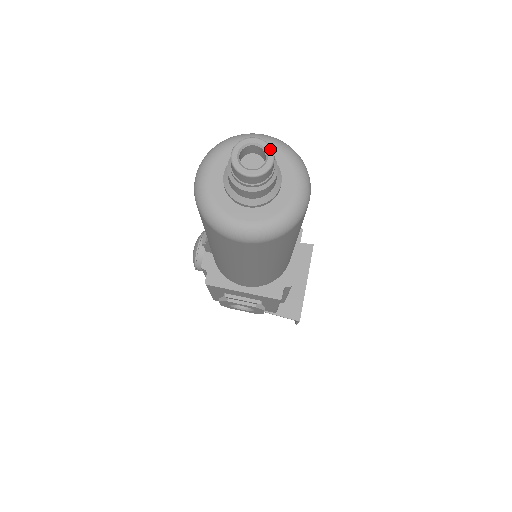
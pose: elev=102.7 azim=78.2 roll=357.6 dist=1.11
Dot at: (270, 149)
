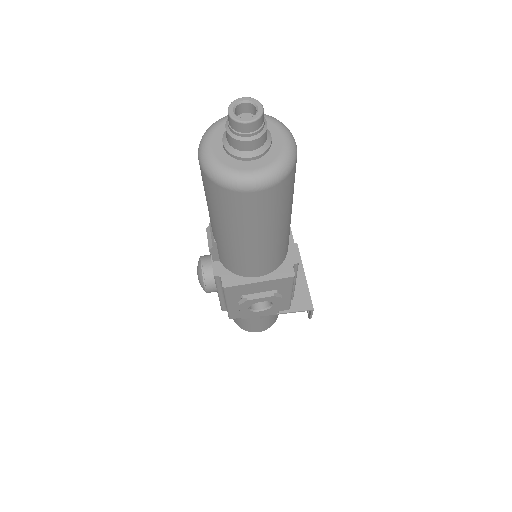
Dot at: (256, 101)
